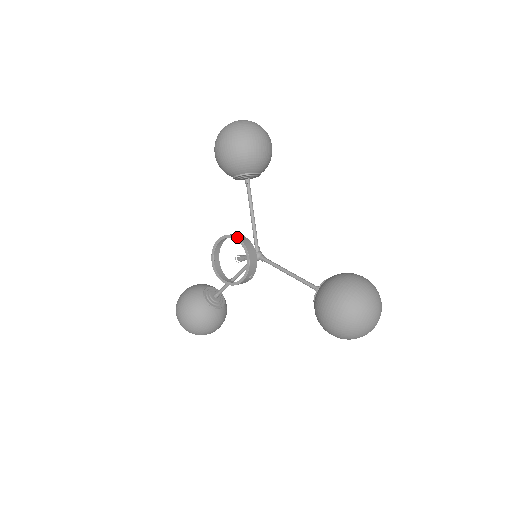
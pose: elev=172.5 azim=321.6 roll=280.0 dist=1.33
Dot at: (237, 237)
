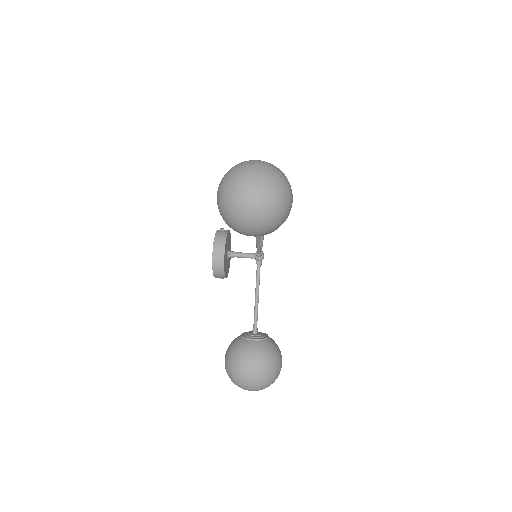
Dot at: (212, 257)
